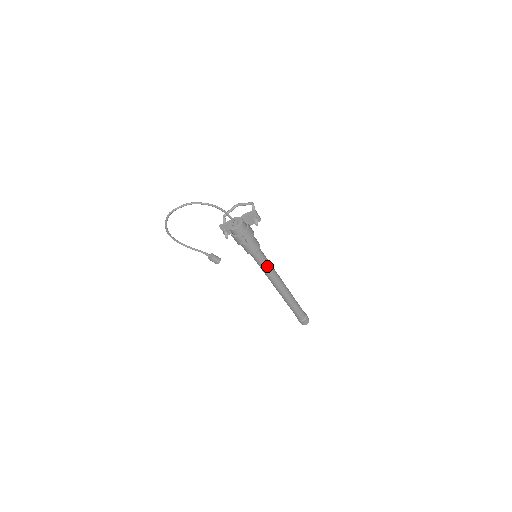
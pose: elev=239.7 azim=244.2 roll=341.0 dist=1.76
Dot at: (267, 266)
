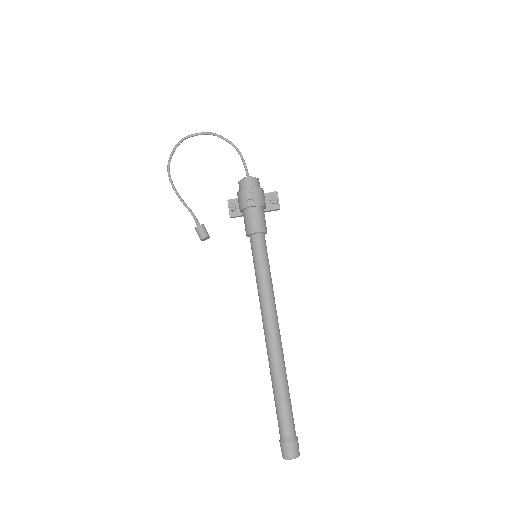
Dot at: (266, 270)
